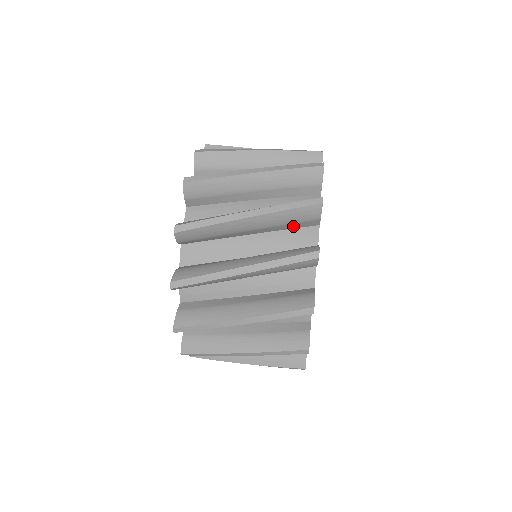
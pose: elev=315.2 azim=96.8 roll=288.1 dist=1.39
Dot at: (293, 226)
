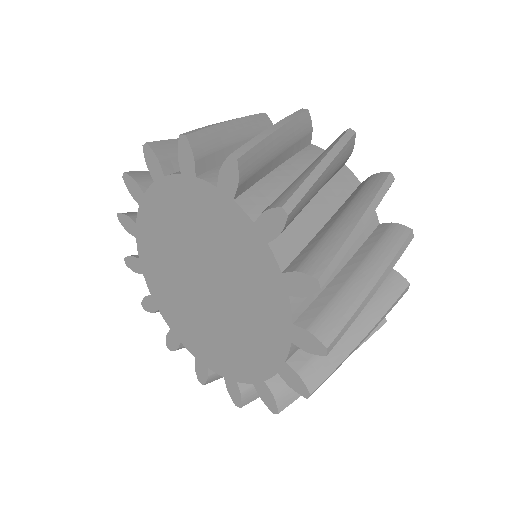
Dot at: occluded
